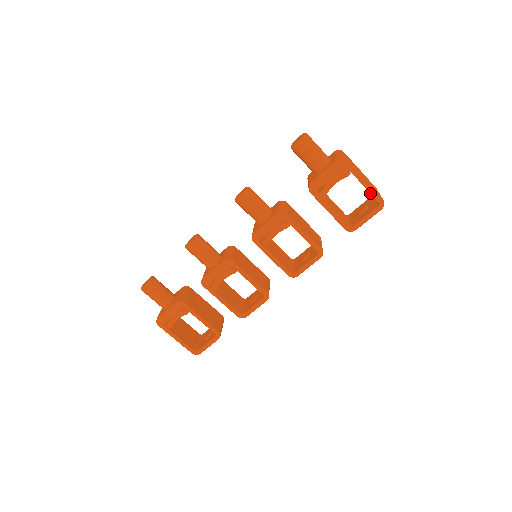
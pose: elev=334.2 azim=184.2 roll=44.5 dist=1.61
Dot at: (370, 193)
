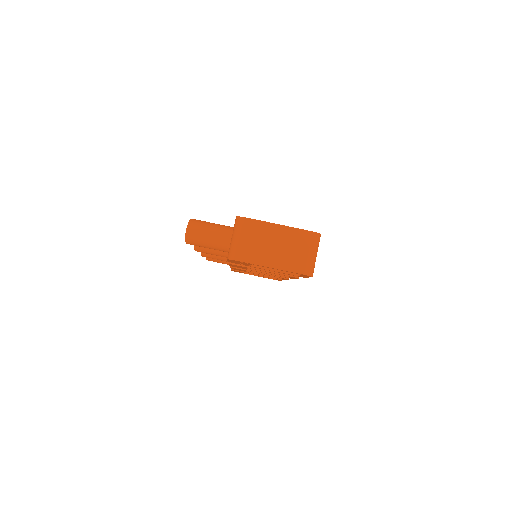
Dot at: (286, 271)
